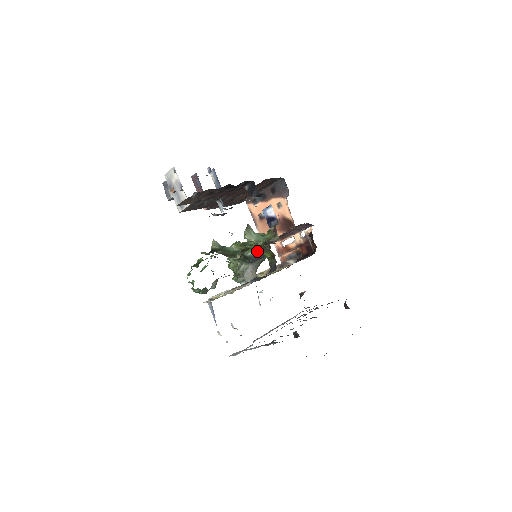
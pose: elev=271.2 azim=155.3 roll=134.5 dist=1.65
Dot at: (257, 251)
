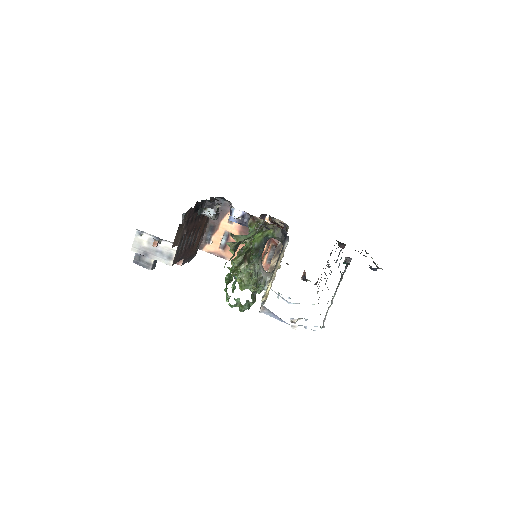
Dot at: (259, 237)
